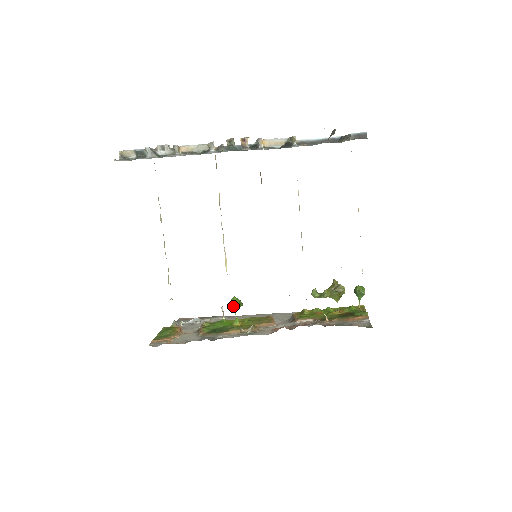
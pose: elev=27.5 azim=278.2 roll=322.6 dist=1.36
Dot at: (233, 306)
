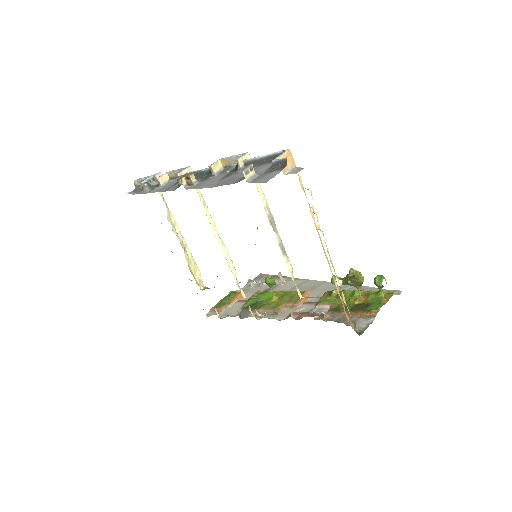
Dot at: (268, 284)
